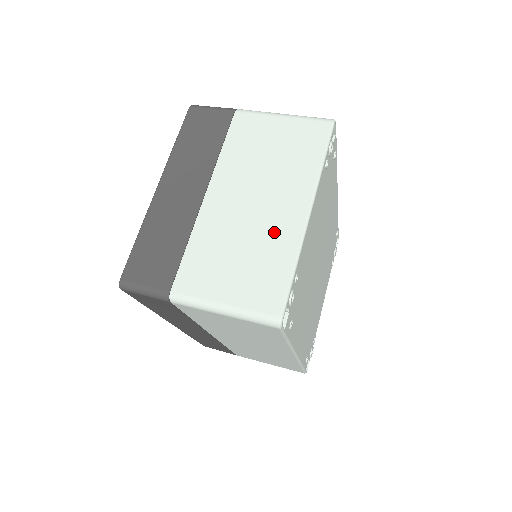
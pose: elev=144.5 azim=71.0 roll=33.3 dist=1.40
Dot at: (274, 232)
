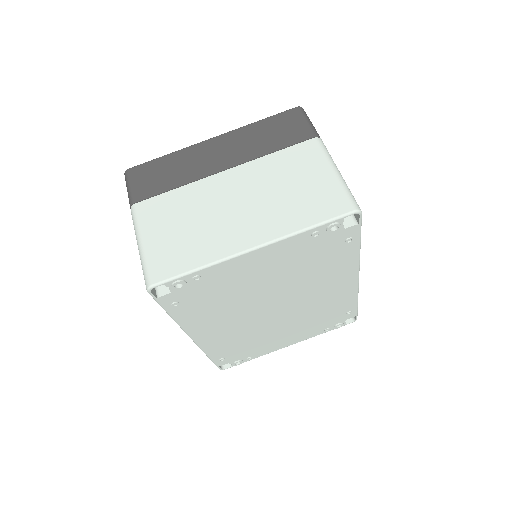
Dot at: (220, 235)
